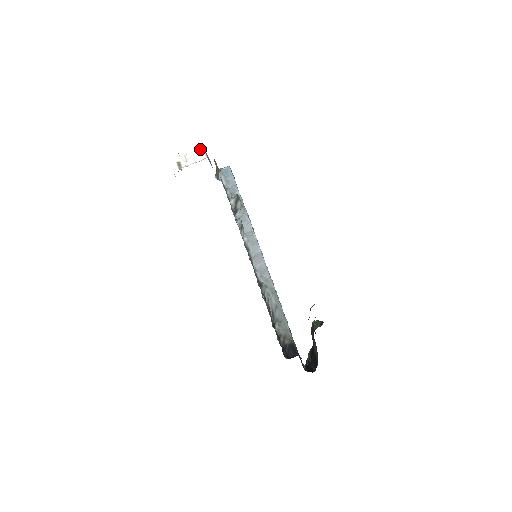
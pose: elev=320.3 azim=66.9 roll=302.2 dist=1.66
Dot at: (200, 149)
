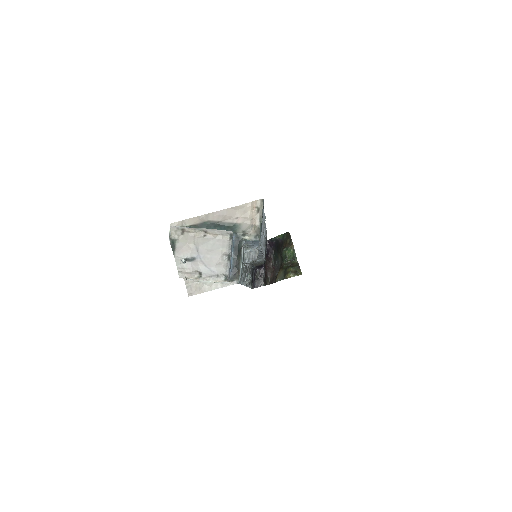
Dot at: occluded
